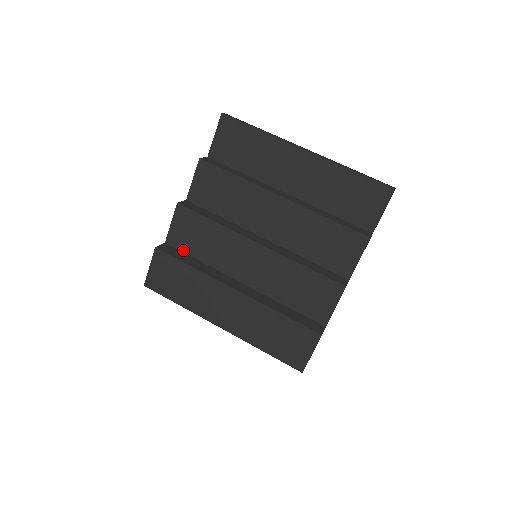
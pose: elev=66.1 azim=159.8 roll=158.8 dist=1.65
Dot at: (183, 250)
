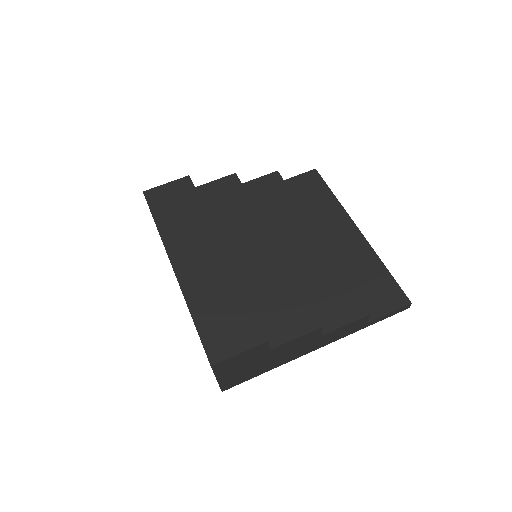
Dot at: occluded
